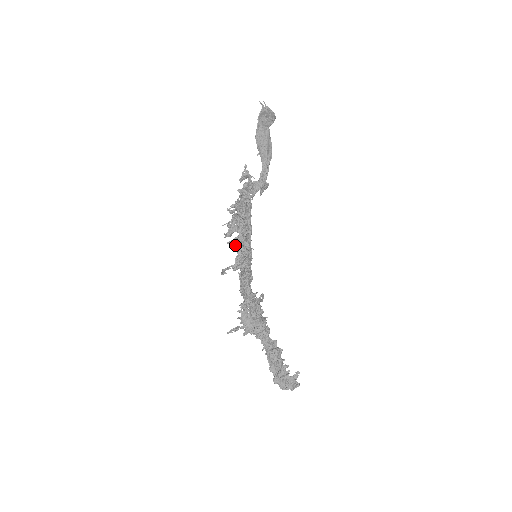
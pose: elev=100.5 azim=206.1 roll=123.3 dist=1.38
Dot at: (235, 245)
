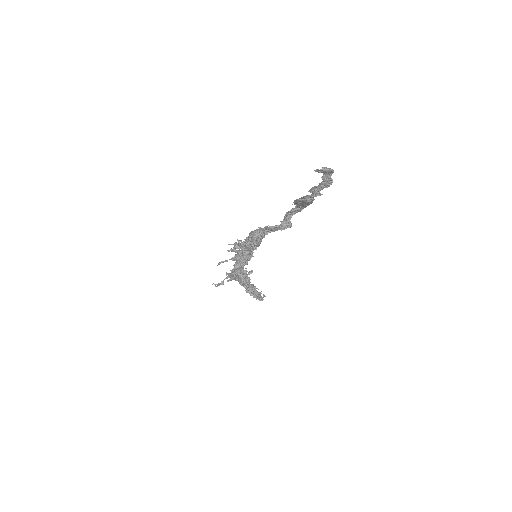
Dot at: (238, 252)
